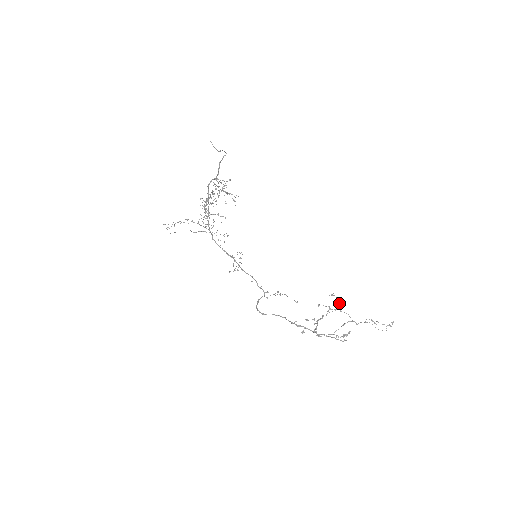
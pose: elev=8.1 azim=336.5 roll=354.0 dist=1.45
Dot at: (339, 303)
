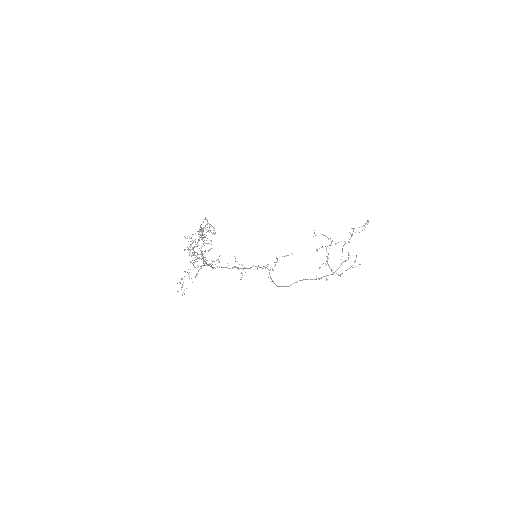
Dot at: (328, 238)
